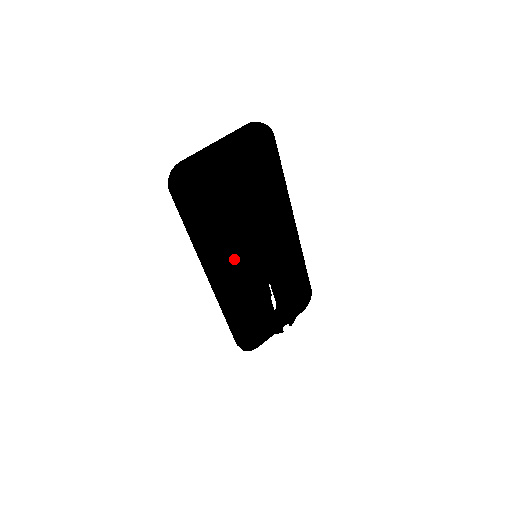
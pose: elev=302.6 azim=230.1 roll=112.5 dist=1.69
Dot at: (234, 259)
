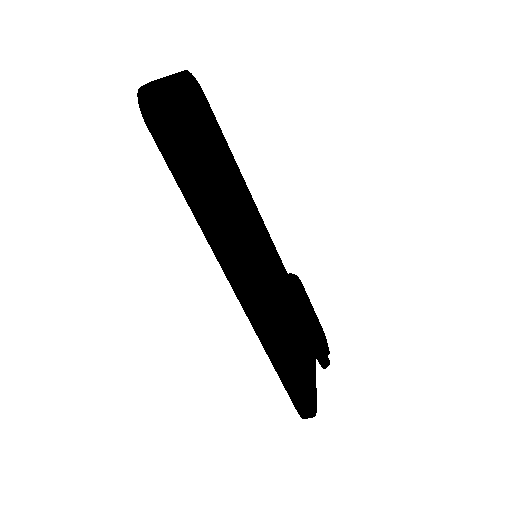
Dot at: (245, 254)
